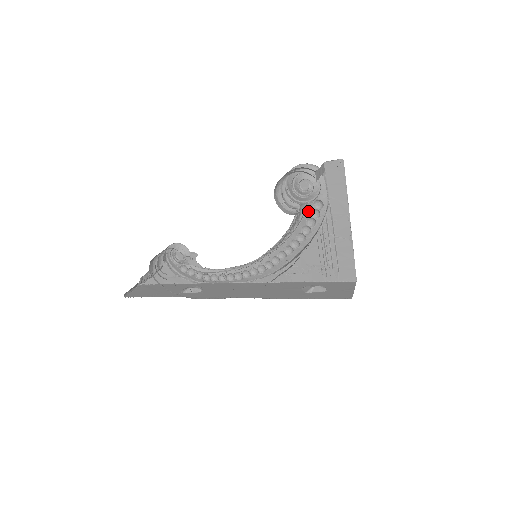
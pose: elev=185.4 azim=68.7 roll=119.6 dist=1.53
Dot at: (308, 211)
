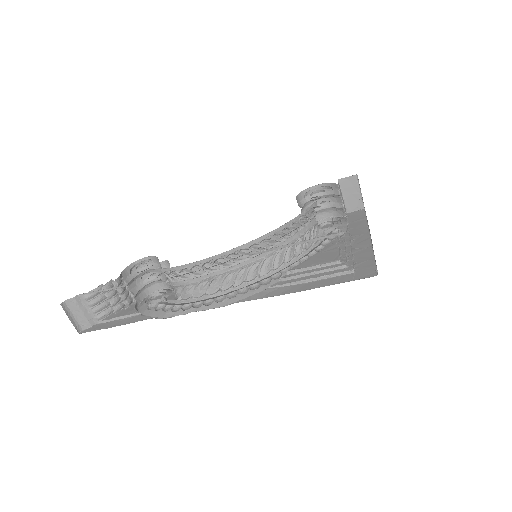
Dot at: (325, 238)
